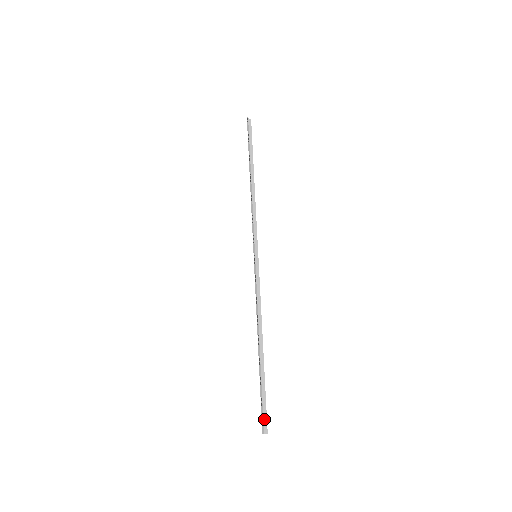
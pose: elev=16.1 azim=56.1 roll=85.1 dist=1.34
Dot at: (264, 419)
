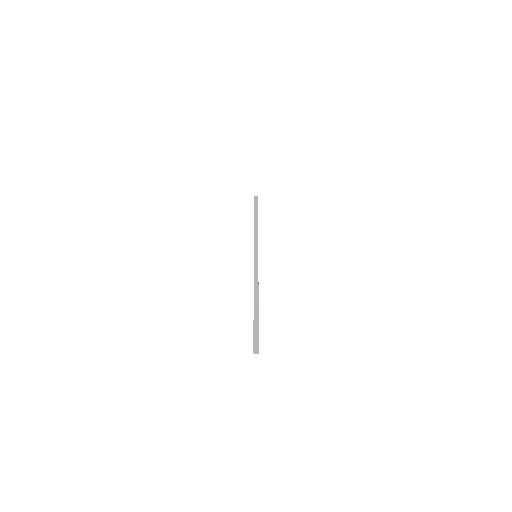
Dot at: (256, 344)
